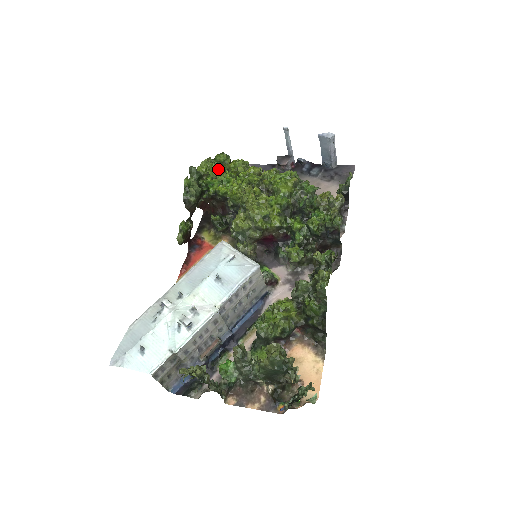
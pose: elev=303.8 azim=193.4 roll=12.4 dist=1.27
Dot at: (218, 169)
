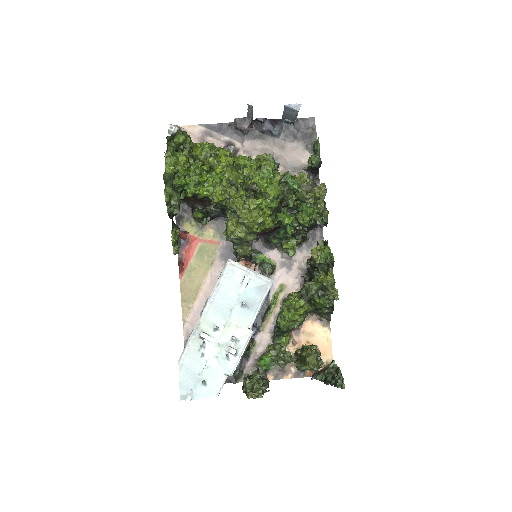
Dot at: (186, 162)
